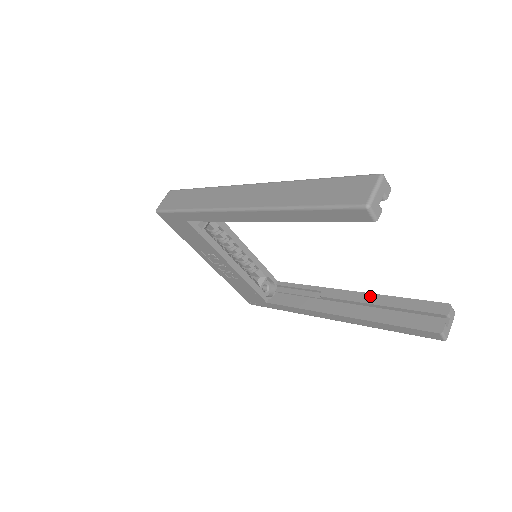
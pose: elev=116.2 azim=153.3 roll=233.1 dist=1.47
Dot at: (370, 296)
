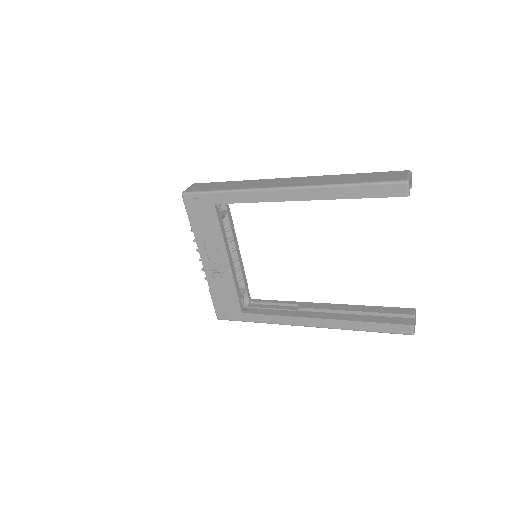
Dot at: (346, 306)
